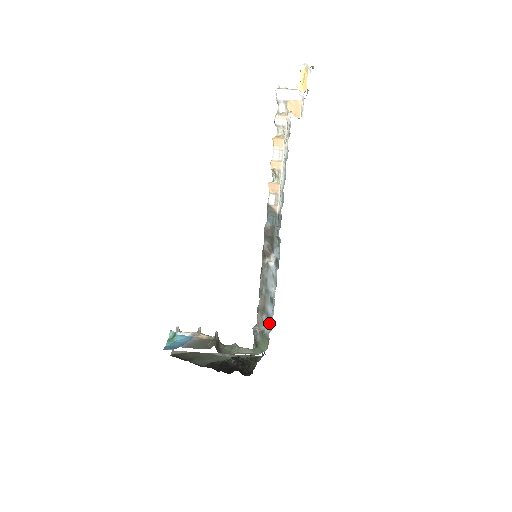
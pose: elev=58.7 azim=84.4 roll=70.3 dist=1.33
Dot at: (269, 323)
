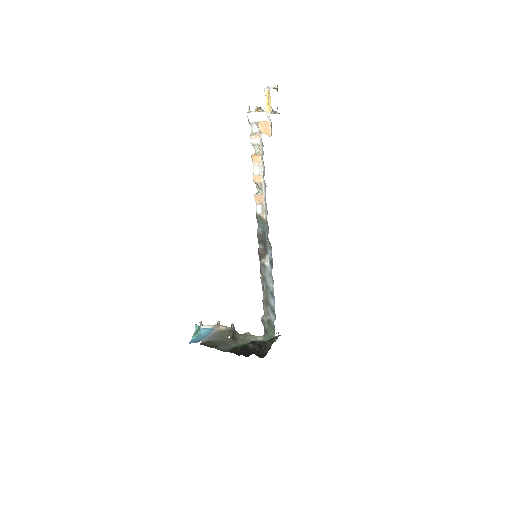
Dot at: (273, 313)
